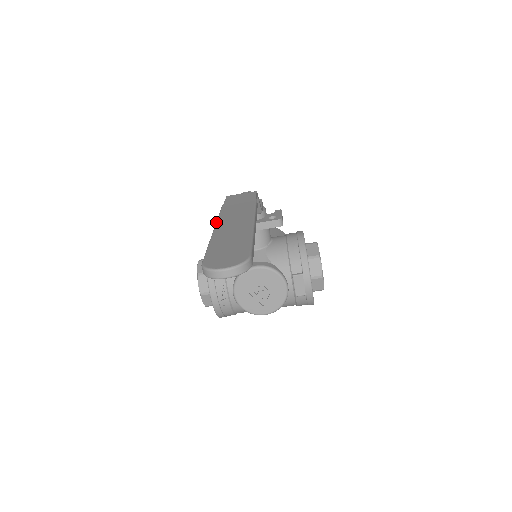
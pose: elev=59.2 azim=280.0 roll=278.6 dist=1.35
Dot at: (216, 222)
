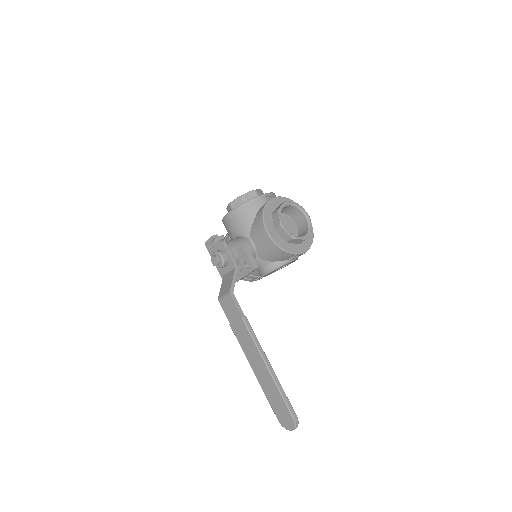
Dot at: occluded
